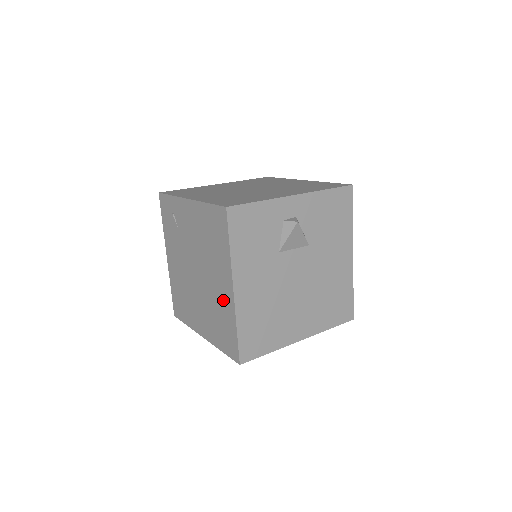
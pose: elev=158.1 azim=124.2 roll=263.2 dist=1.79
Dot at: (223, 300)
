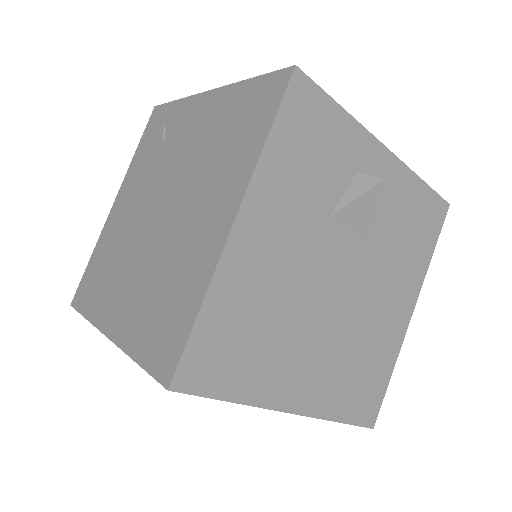
Dot at: (196, 248)
